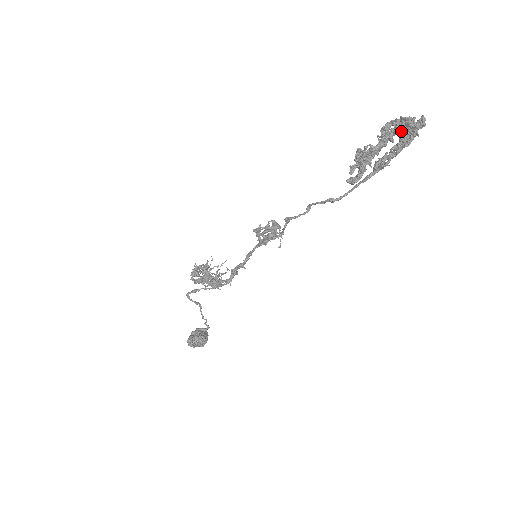
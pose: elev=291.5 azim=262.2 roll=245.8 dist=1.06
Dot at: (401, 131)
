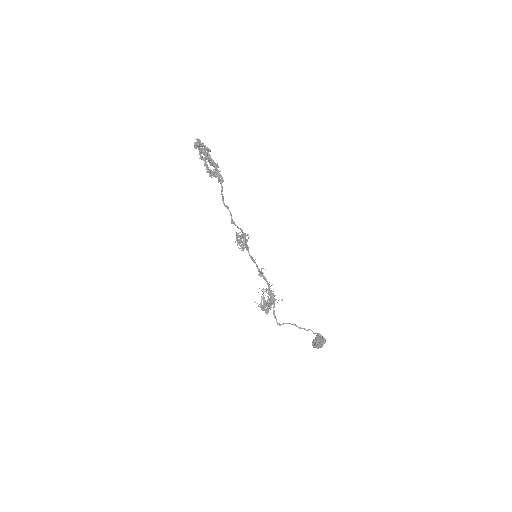
Dot at: (201, 150)
